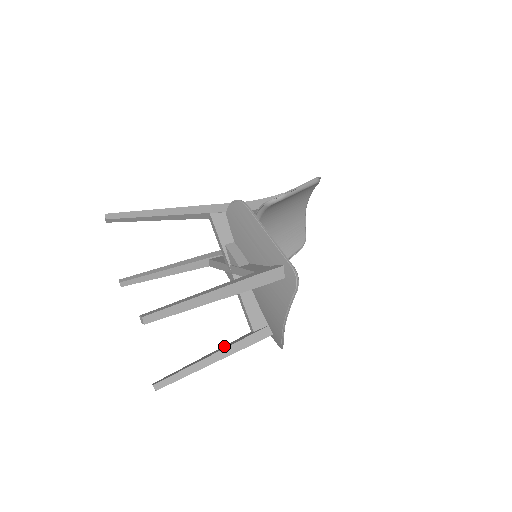
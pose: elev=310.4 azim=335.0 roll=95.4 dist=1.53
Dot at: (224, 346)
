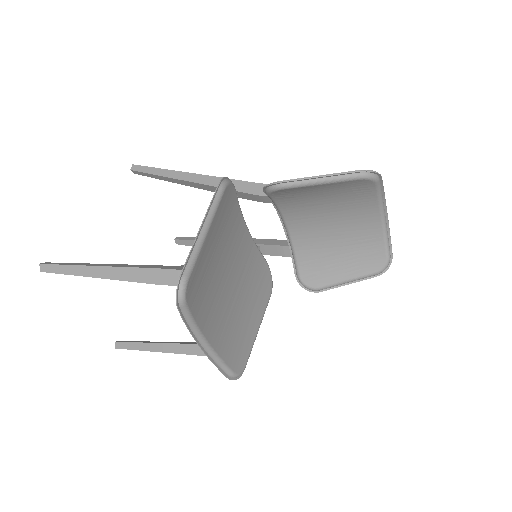
Dot at: (187, 342)
